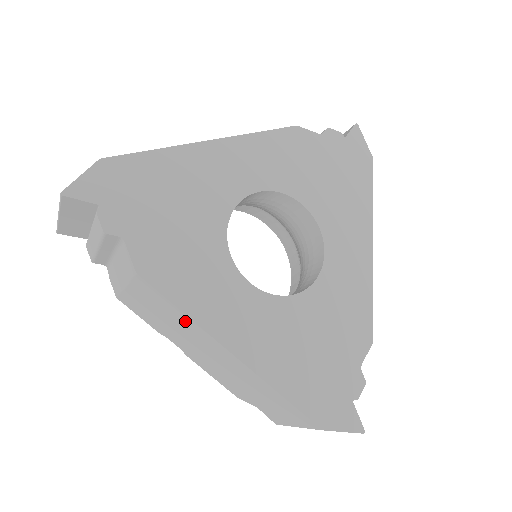
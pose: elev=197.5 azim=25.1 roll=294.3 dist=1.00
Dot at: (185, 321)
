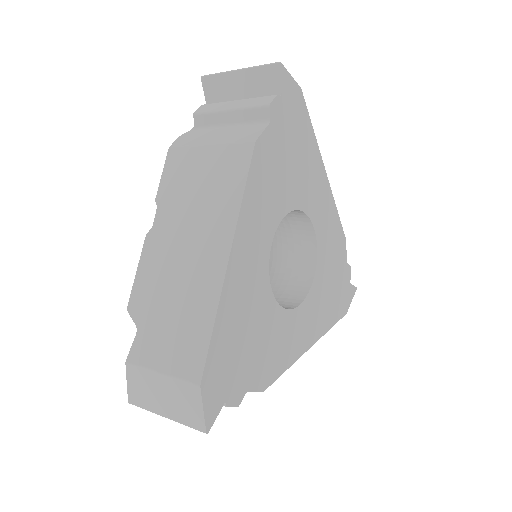
Dot at: occluded
